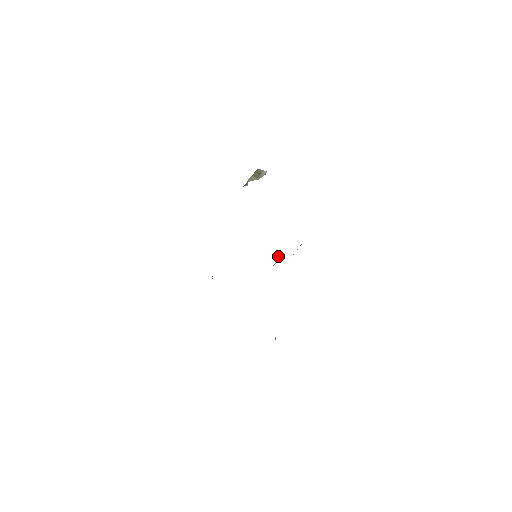
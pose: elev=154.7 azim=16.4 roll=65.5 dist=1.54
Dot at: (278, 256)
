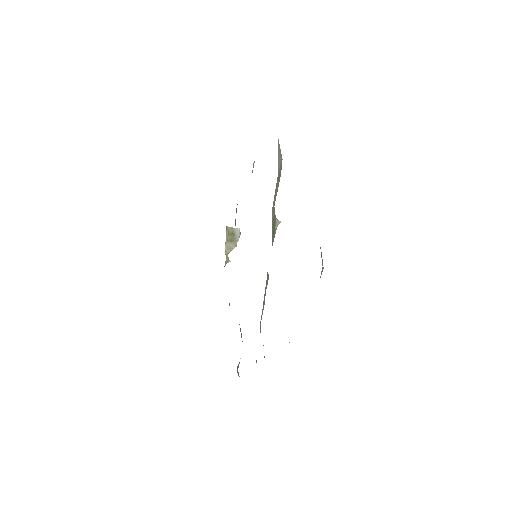
Dot at: occluded
